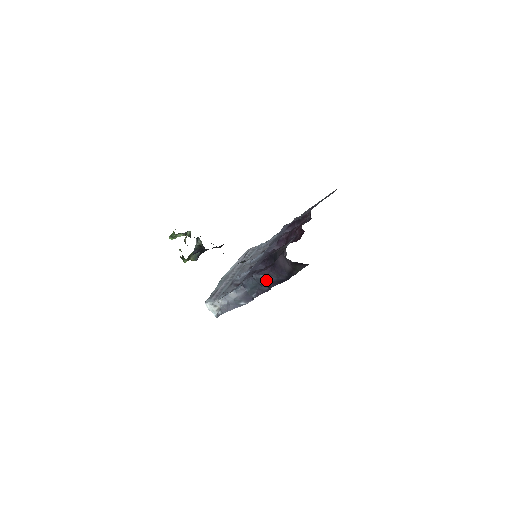
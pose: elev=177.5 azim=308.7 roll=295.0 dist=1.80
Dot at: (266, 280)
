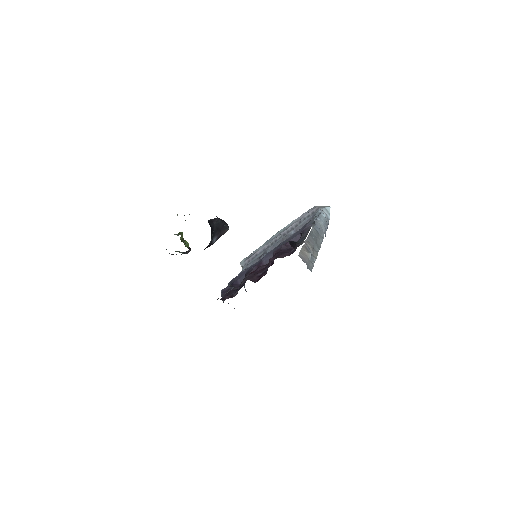
Dot at: occluded
